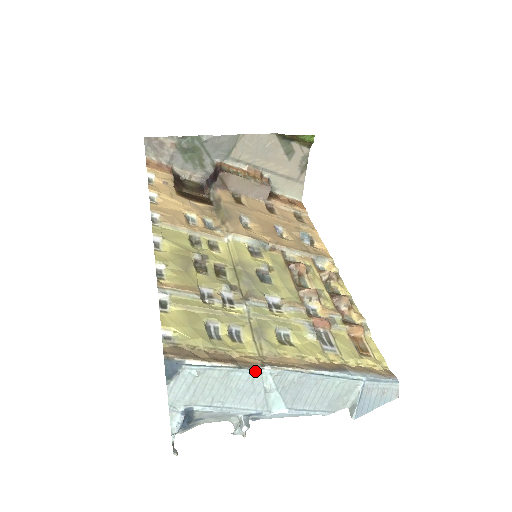
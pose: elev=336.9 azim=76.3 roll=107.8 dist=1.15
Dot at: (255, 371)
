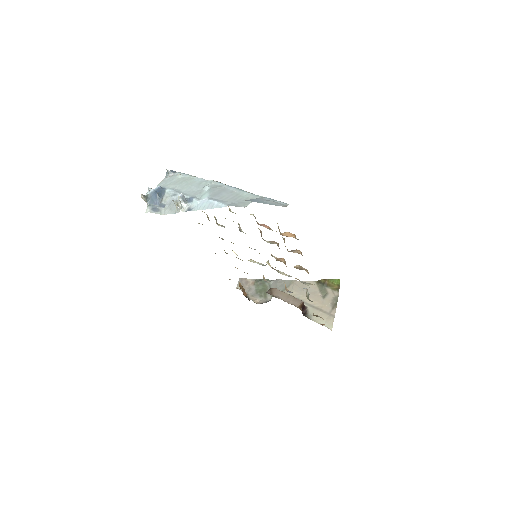
Dot at: (204, 180)
